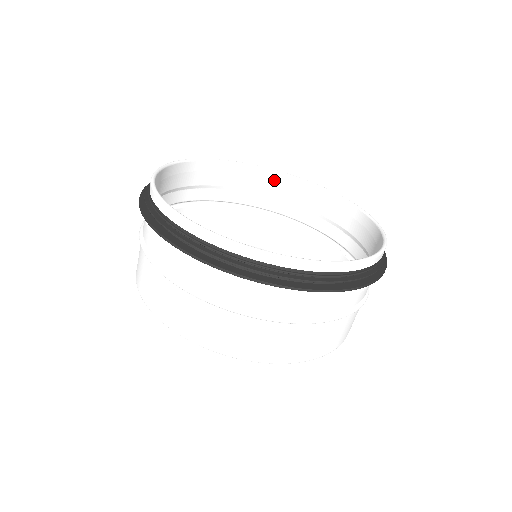
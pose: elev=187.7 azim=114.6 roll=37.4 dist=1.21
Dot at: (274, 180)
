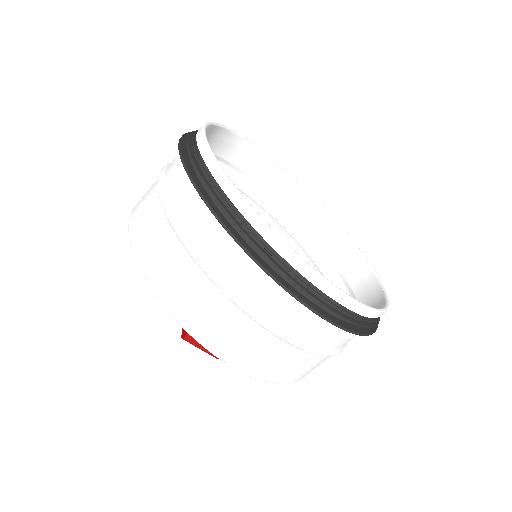
Dot at: (306, 204)
